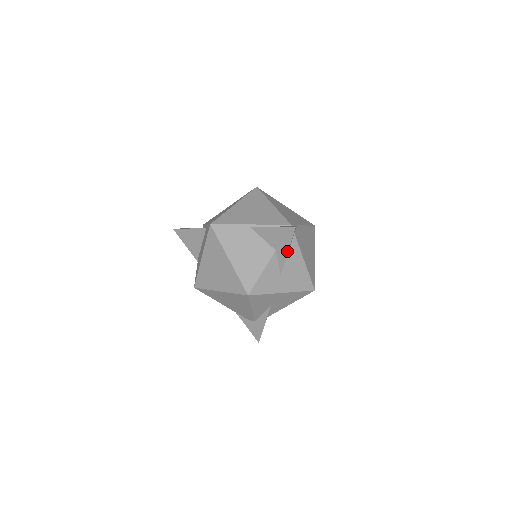
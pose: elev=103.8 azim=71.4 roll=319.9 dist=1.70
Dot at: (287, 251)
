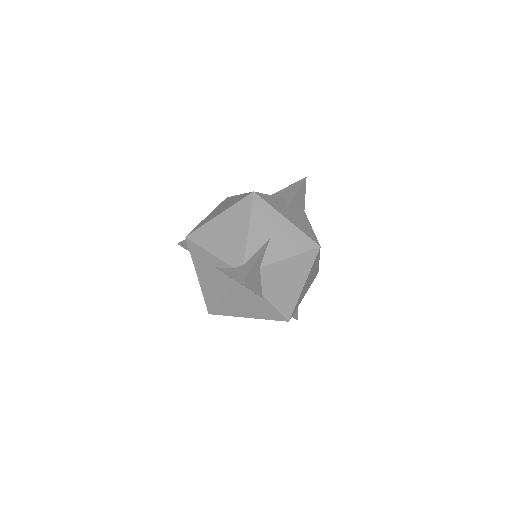
Dot at: (296, 193)
